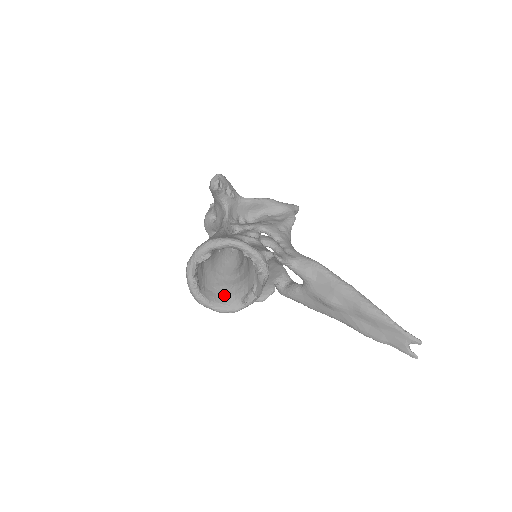
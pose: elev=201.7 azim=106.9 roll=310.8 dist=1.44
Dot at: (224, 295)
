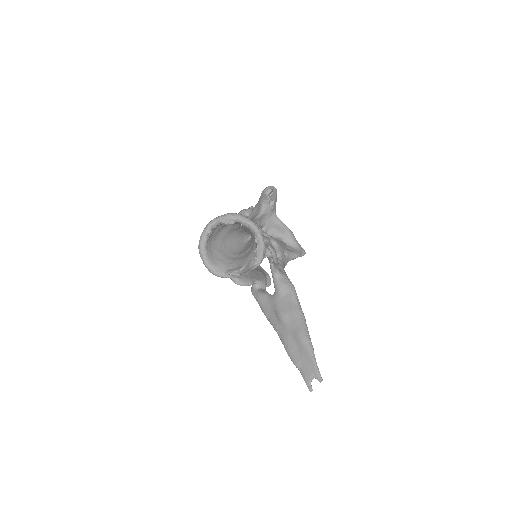
Dot at: (218, 259)
